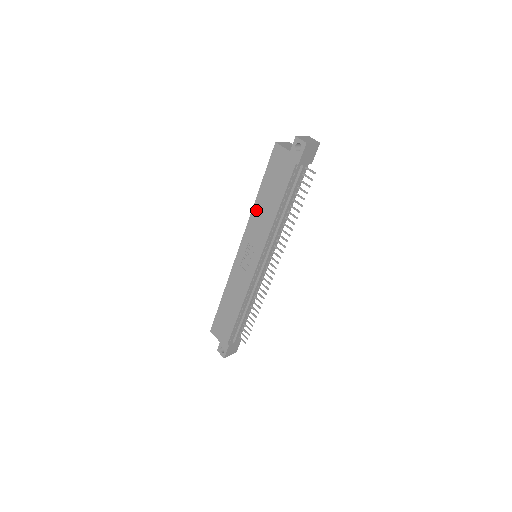
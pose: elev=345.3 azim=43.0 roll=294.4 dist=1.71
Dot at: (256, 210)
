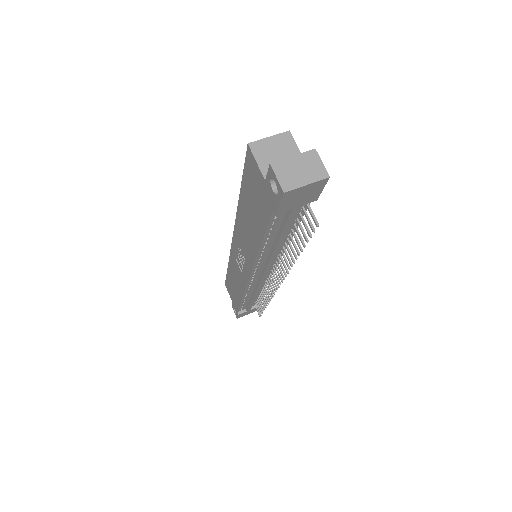
Dot at: (240, 217)
